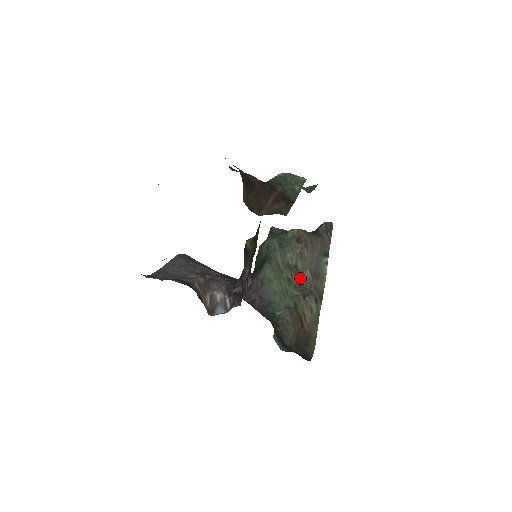
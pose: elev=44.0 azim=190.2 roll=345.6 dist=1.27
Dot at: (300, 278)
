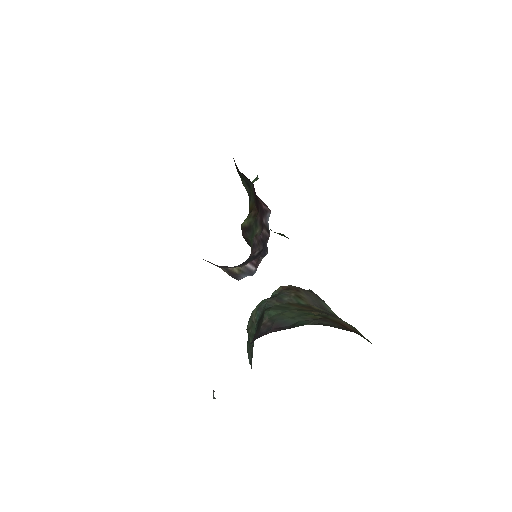
Dot at: (311, 307)
